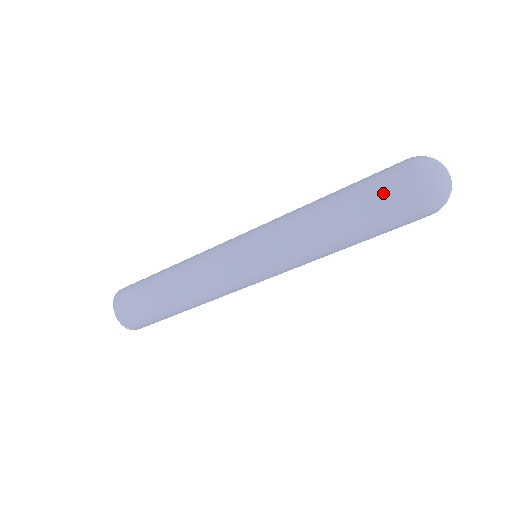
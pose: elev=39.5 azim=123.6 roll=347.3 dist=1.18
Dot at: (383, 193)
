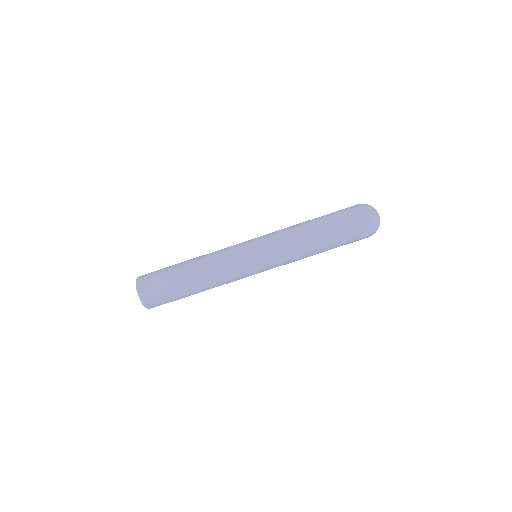
Dot at: (346, 219)
